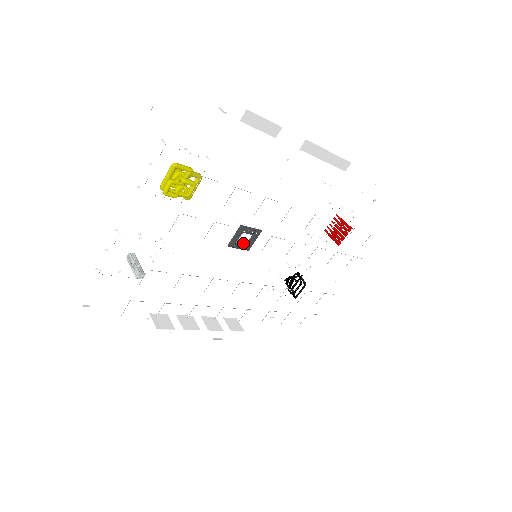
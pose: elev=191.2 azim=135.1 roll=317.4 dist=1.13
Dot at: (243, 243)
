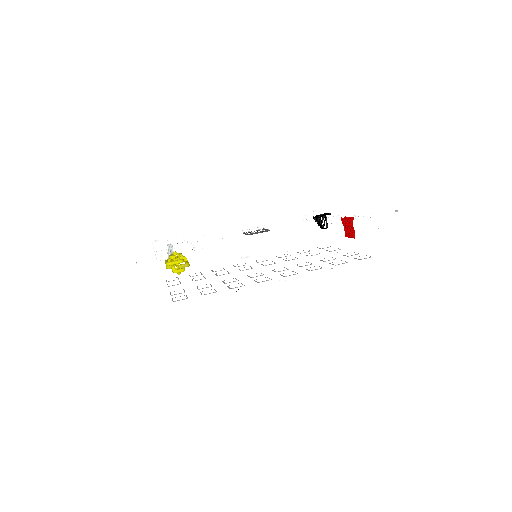
Dot at: occluded
